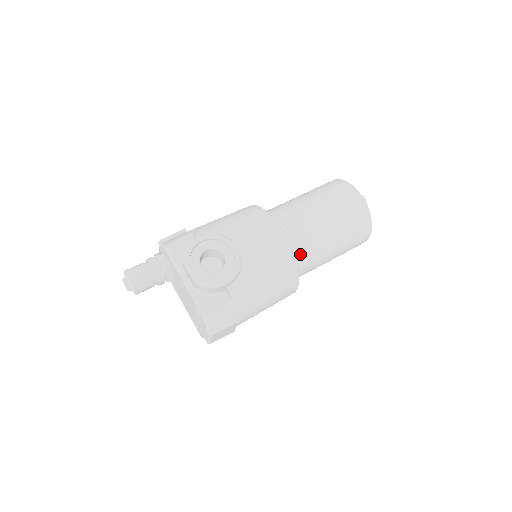
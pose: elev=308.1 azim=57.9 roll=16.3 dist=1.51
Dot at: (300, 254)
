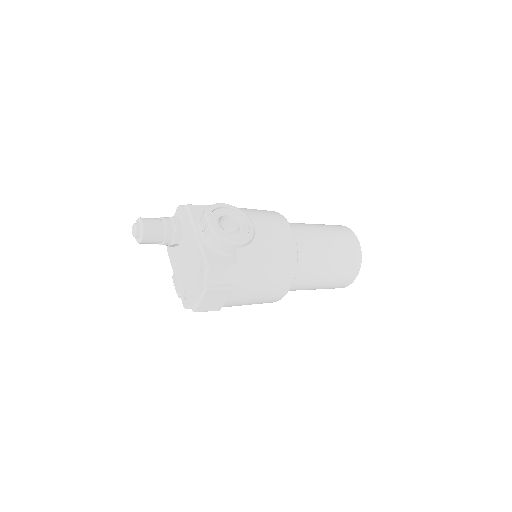
Dot at: (300, 259)
